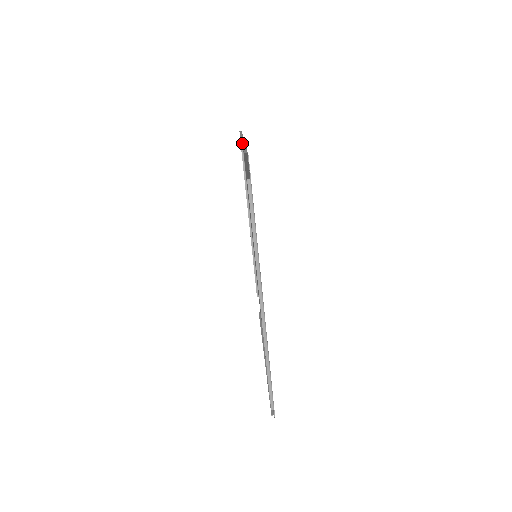
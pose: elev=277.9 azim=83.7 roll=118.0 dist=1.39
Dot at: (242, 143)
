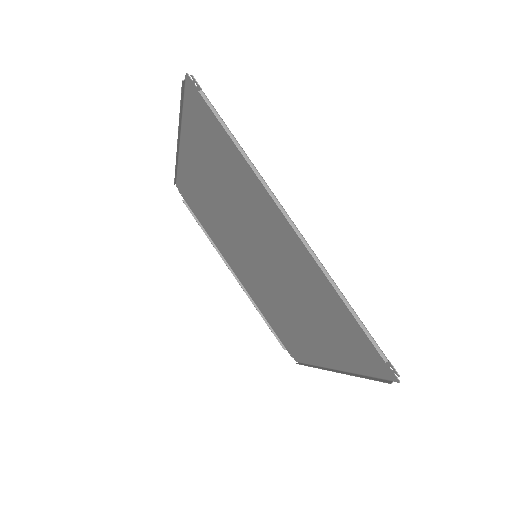
Dot at: (178, 126)
